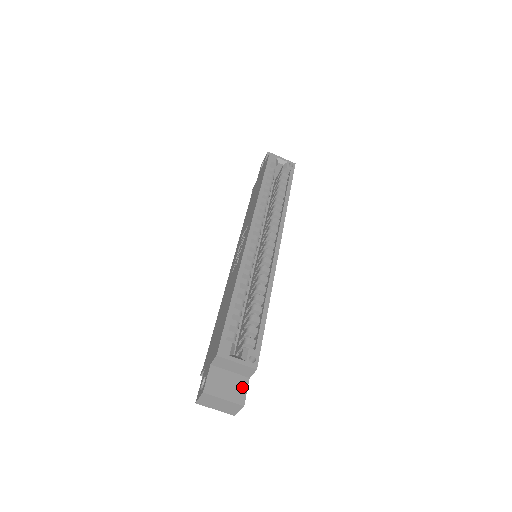
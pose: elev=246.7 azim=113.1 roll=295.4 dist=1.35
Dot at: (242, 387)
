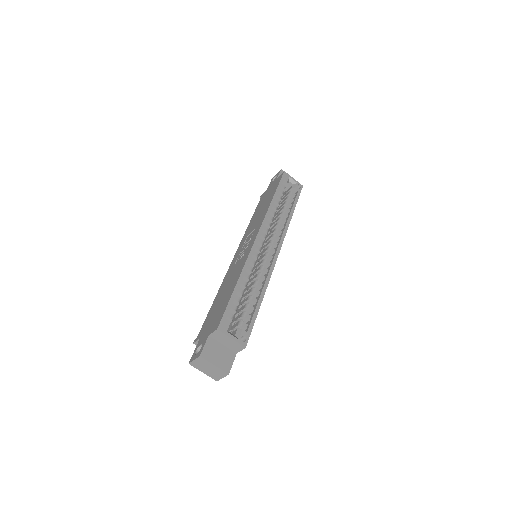
Dot at: (230, 359)
